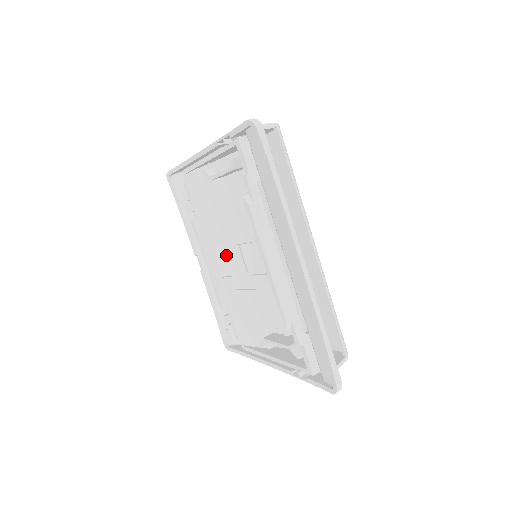
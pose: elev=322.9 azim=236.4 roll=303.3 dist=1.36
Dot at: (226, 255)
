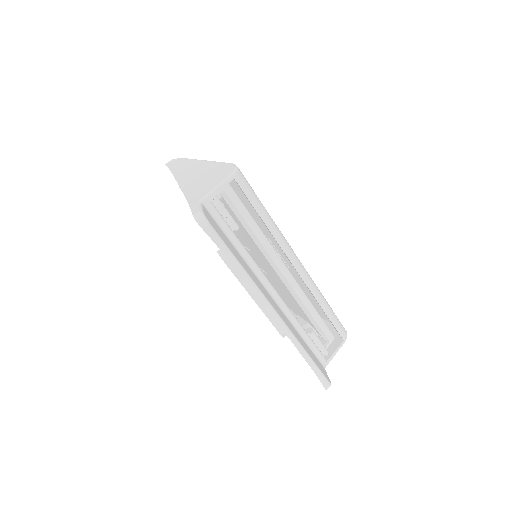
Dot at: occluded
